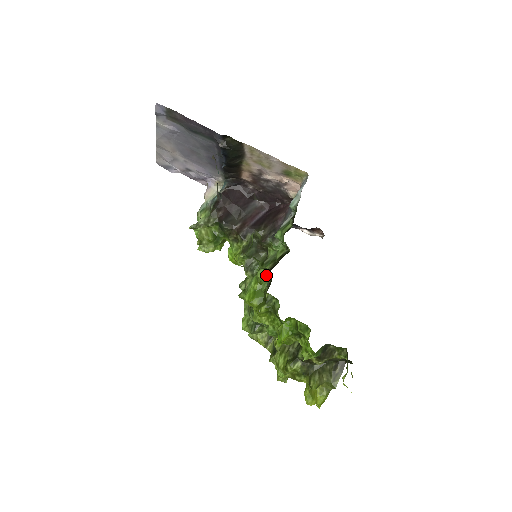
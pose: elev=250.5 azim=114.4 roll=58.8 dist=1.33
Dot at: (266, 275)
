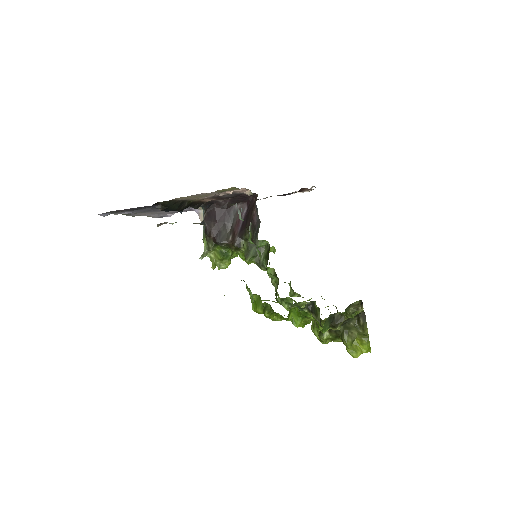
Dot at: (250, 291)
